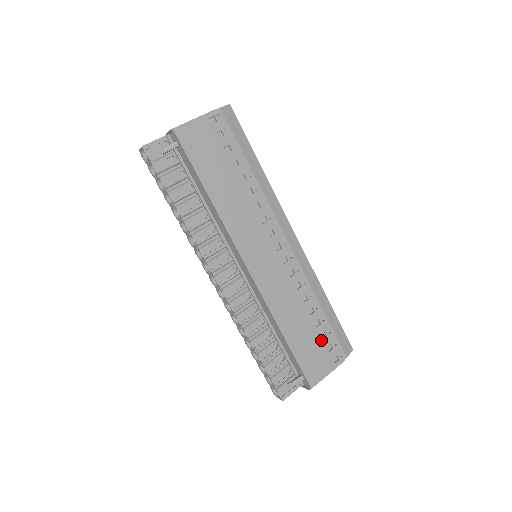
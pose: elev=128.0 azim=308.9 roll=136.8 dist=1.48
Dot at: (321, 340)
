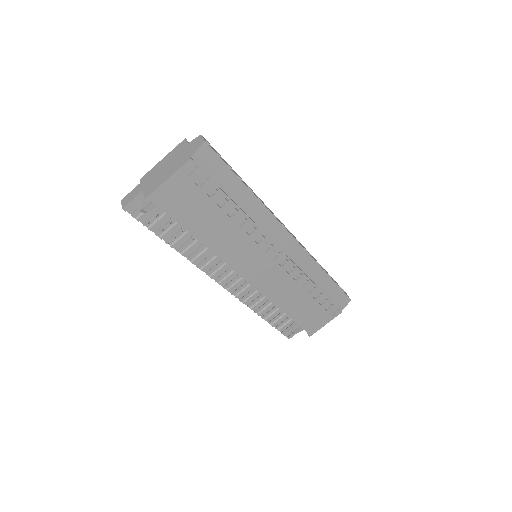
Dot at: (320, 306)
